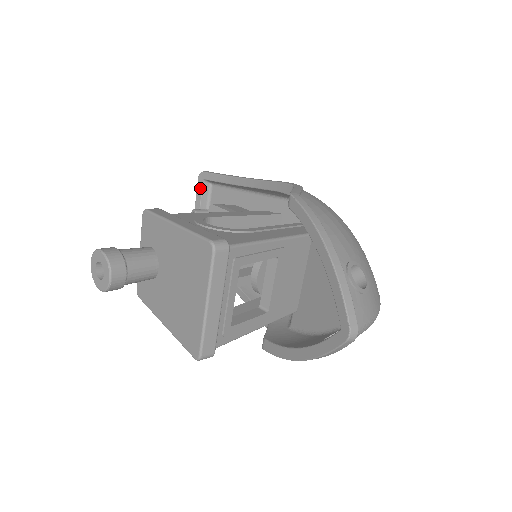
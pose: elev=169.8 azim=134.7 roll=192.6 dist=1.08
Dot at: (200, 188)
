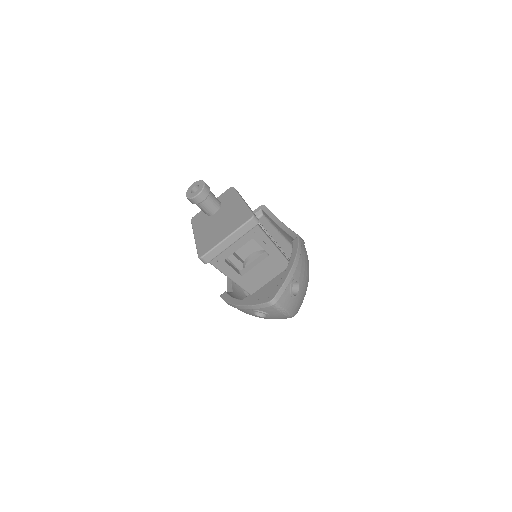
Dot at: (256, 211)
